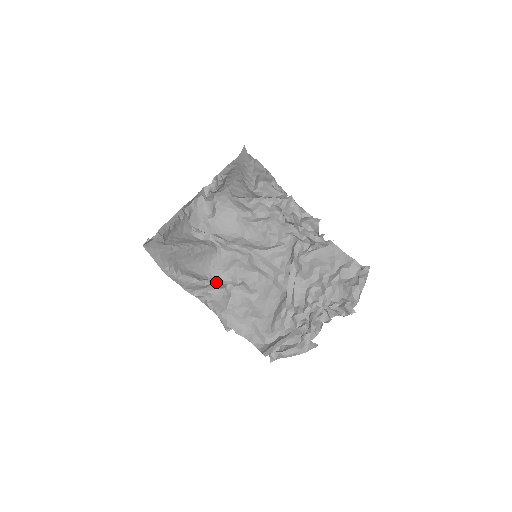
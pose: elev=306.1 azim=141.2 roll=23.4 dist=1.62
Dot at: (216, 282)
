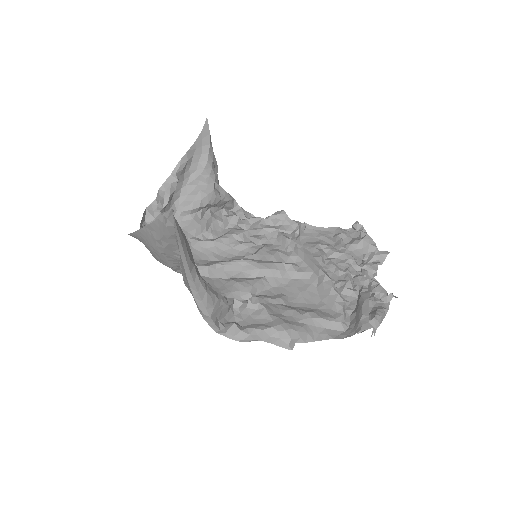
Dot at: (235, 300)
